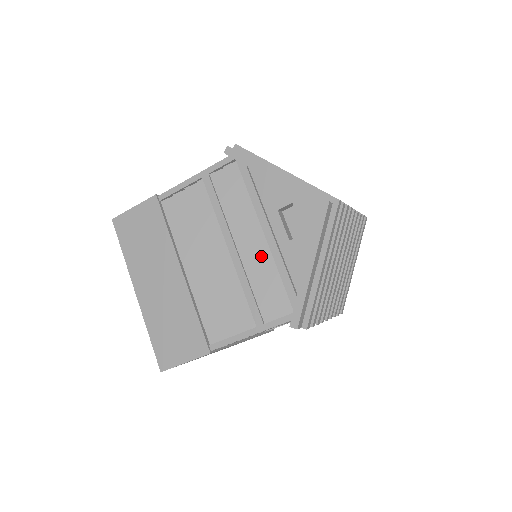
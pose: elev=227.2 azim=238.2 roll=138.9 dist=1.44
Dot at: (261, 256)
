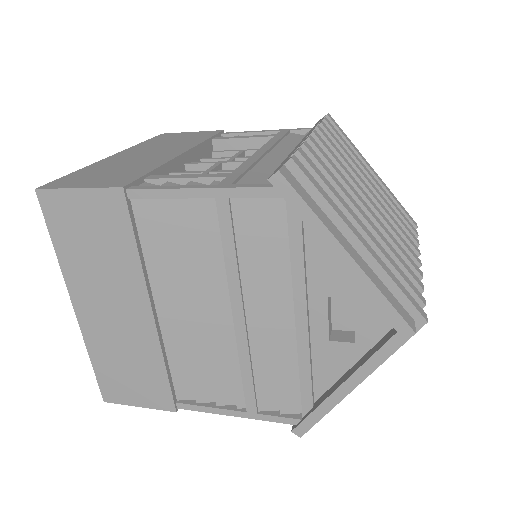
Dot at: (280, 343)
